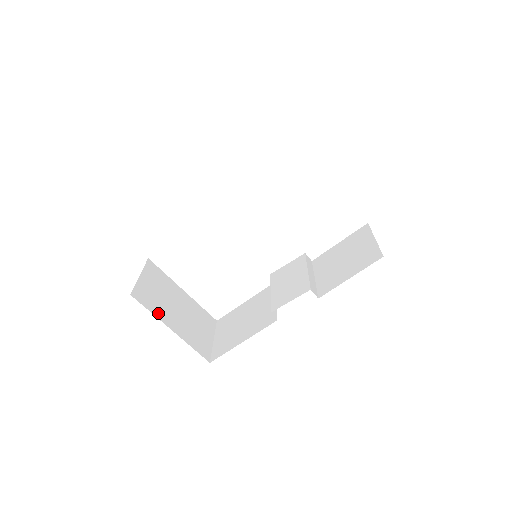
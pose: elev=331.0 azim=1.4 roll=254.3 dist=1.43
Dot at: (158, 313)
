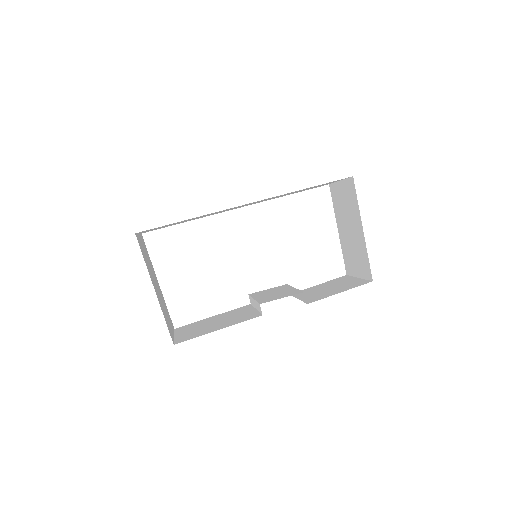
Dot at: (148, 268)
